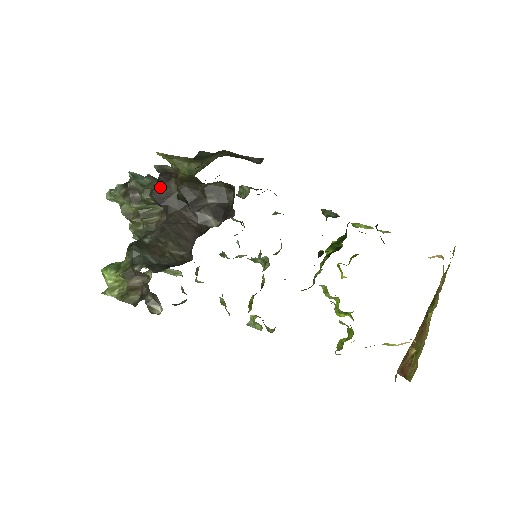
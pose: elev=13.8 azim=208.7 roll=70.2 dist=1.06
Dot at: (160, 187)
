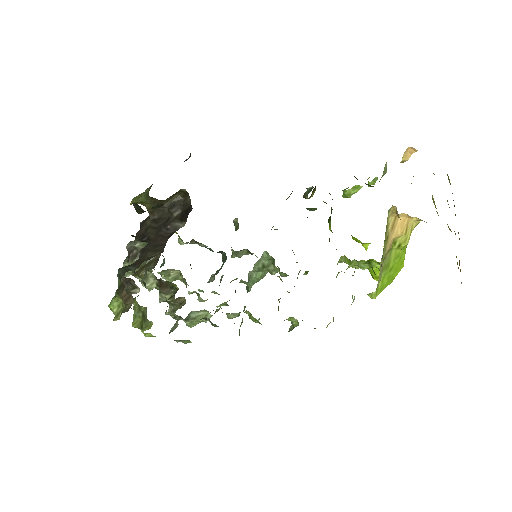
Dot at: (140, 229)
